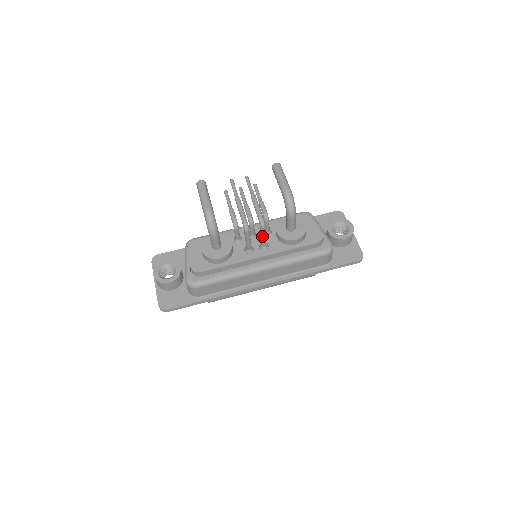
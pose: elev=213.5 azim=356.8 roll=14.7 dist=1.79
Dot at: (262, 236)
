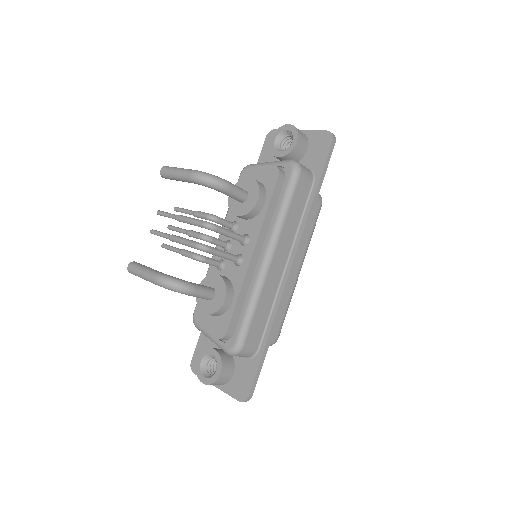
Dot at: (228, 236)
